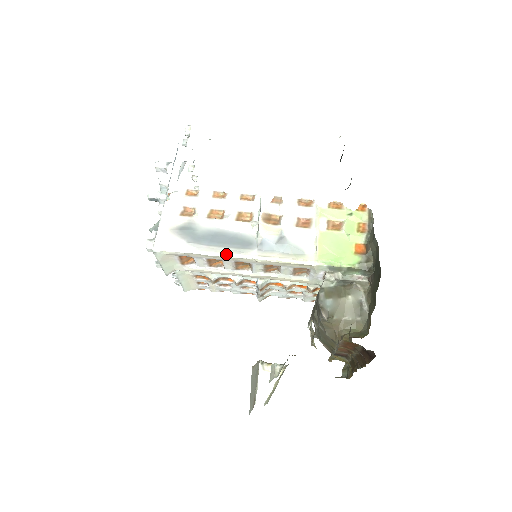
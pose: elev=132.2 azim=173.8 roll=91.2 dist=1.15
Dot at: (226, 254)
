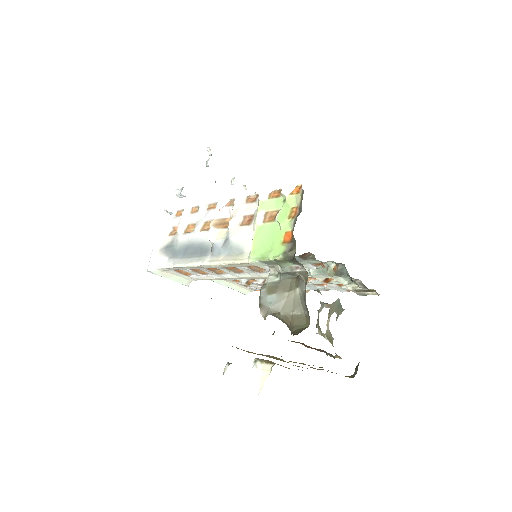
Dot at: (190, 264)
